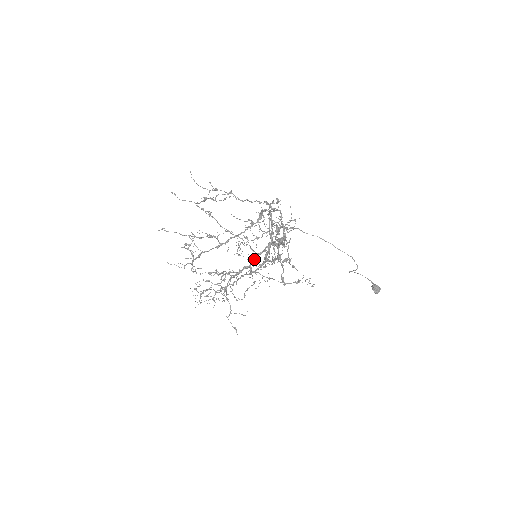
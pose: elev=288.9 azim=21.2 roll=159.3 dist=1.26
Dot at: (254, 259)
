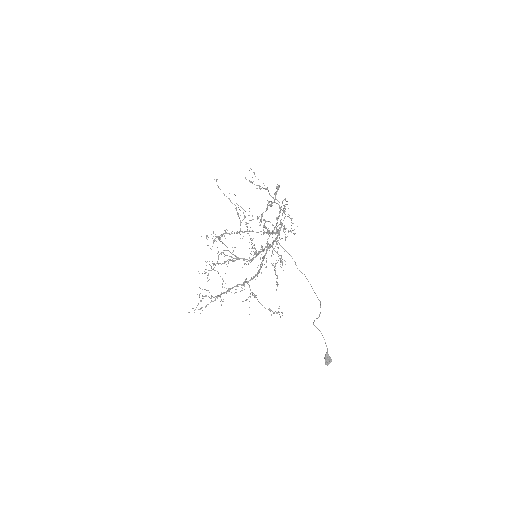
Dot at: (253, 257)
